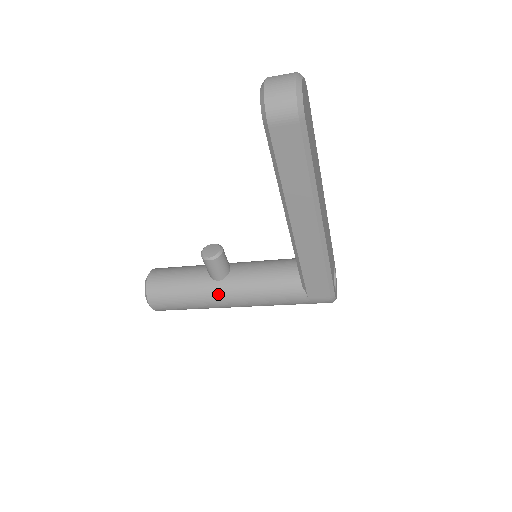
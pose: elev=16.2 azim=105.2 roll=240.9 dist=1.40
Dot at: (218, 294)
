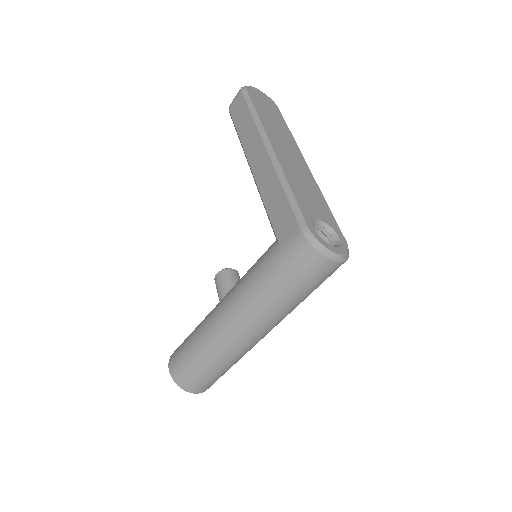
Dot at: (215, 309)
